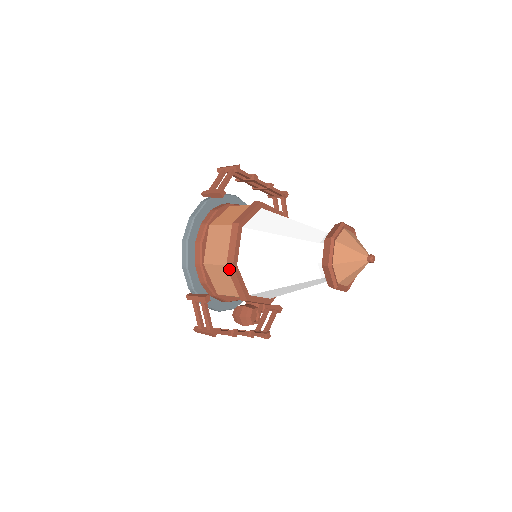
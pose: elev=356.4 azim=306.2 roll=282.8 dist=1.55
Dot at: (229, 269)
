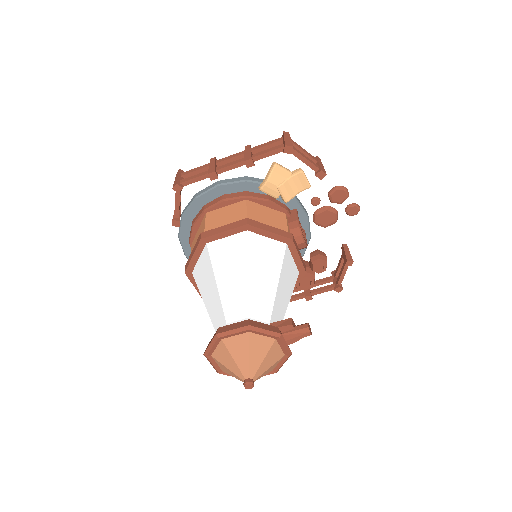
Dot at: occluded
